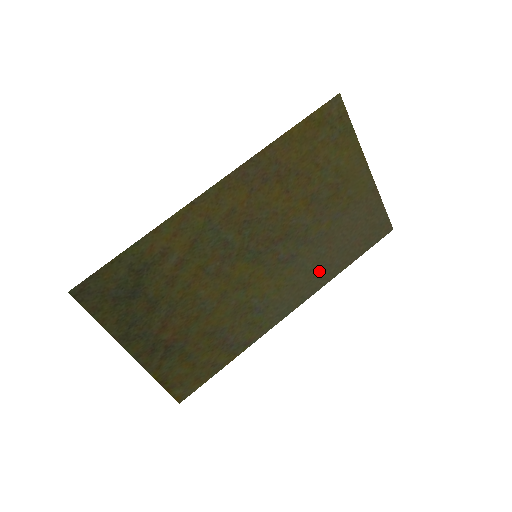
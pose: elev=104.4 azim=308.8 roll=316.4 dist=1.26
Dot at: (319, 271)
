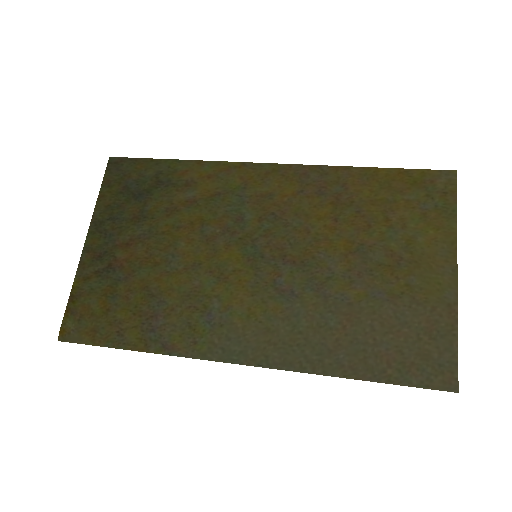
Dot at: (310, 344)
